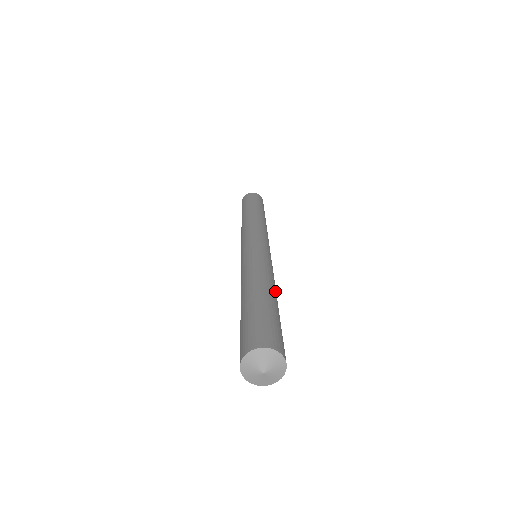
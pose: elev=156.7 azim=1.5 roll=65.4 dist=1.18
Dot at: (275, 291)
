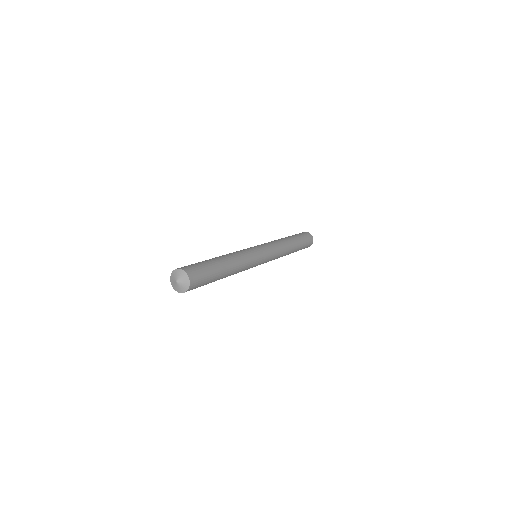
Dot at: (232, 263)
